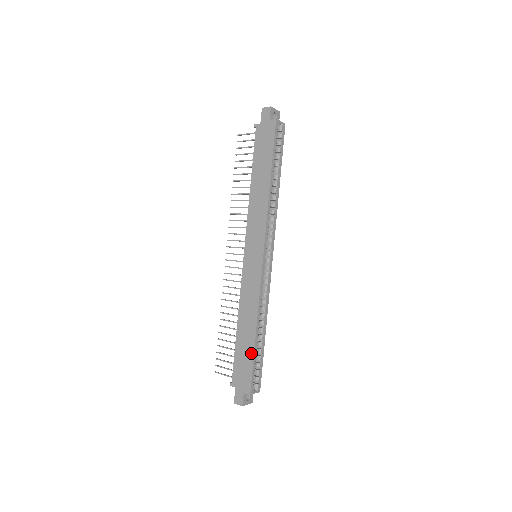
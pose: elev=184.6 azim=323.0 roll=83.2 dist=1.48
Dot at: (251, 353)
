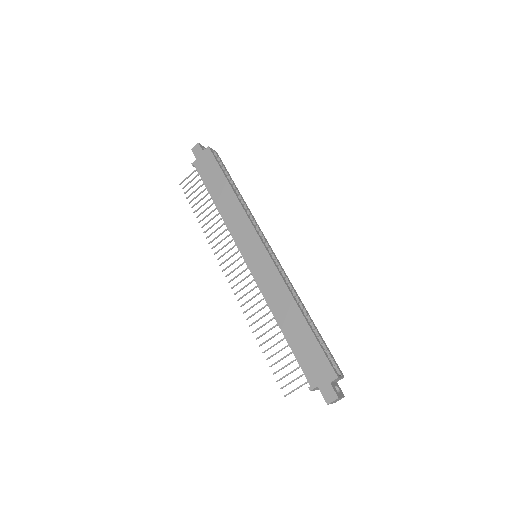
Dot at: (310, 336)
